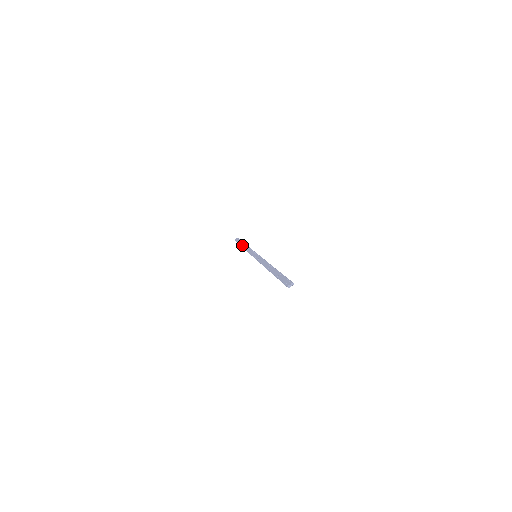
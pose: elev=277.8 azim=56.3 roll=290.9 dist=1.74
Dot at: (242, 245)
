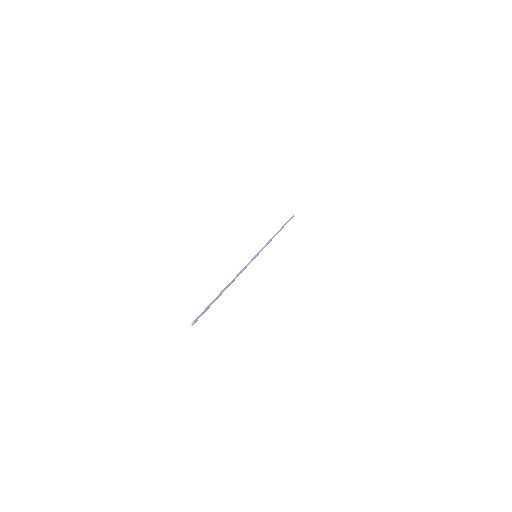
Dot at: occluded
